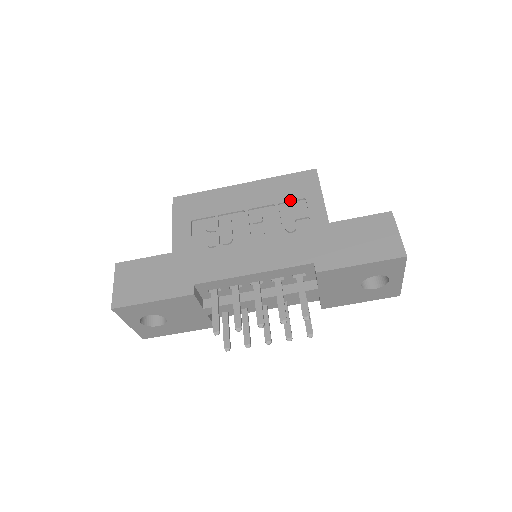
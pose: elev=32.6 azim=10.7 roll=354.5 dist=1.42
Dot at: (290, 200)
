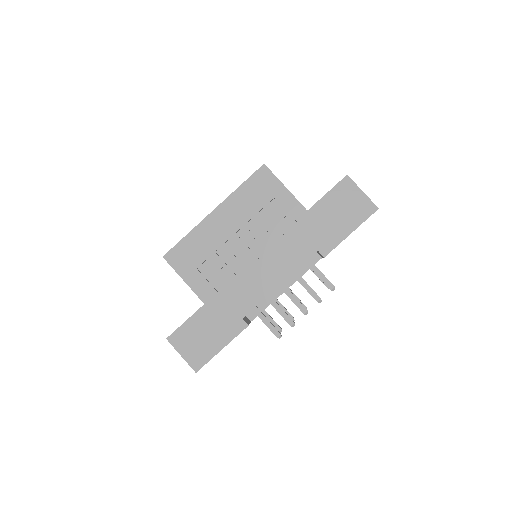
Dot at: (264, 206)
